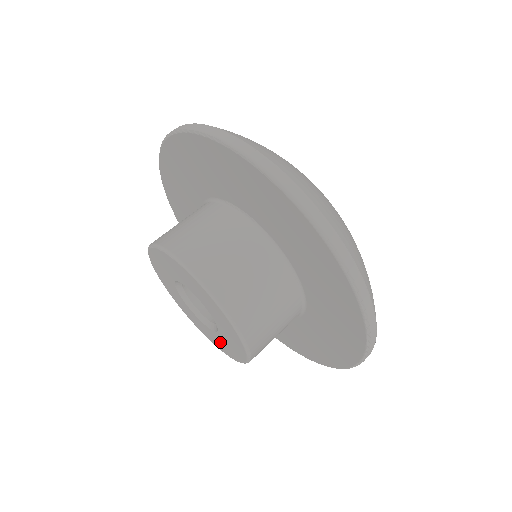
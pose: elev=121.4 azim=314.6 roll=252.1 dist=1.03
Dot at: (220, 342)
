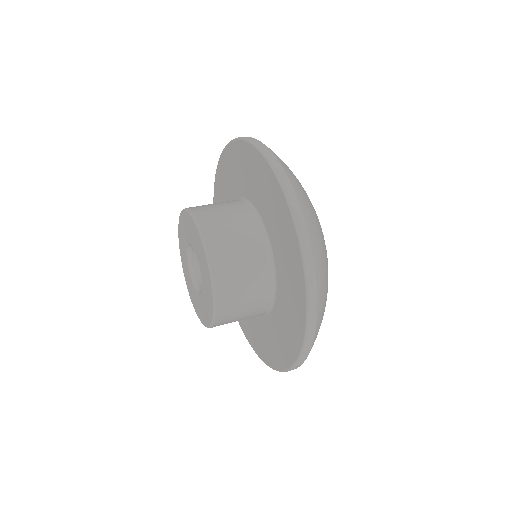
Dot at: (206, 288)
